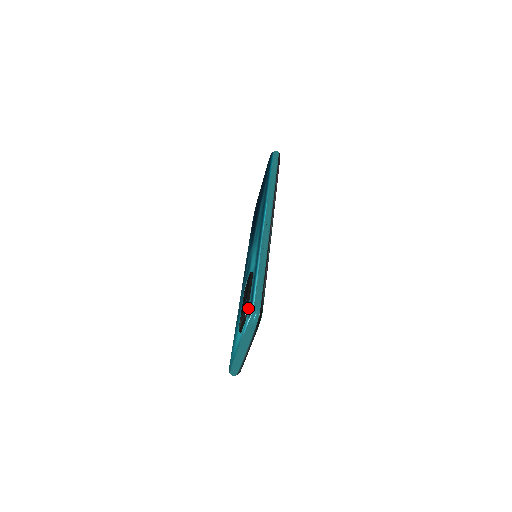
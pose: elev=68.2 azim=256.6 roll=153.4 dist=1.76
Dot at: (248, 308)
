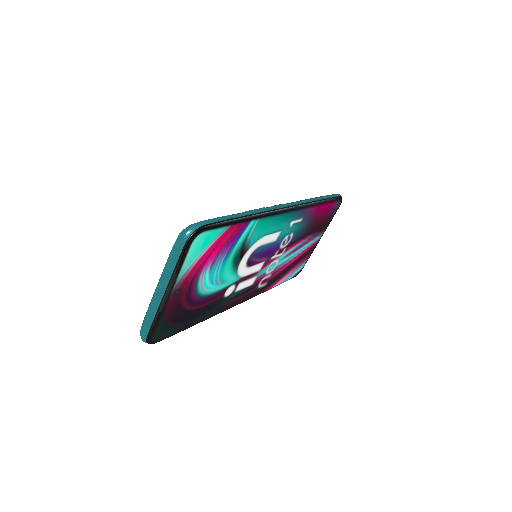
Dot at: occluded
